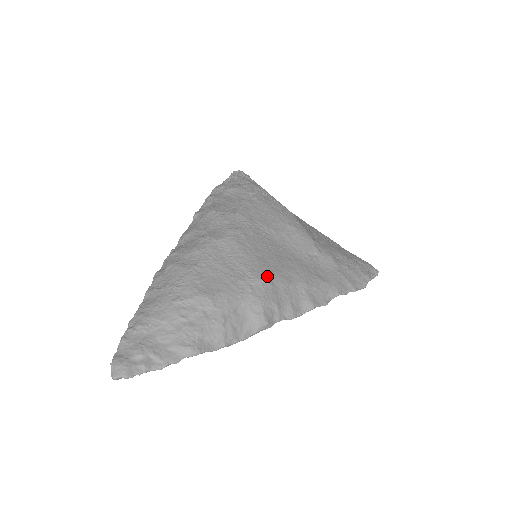
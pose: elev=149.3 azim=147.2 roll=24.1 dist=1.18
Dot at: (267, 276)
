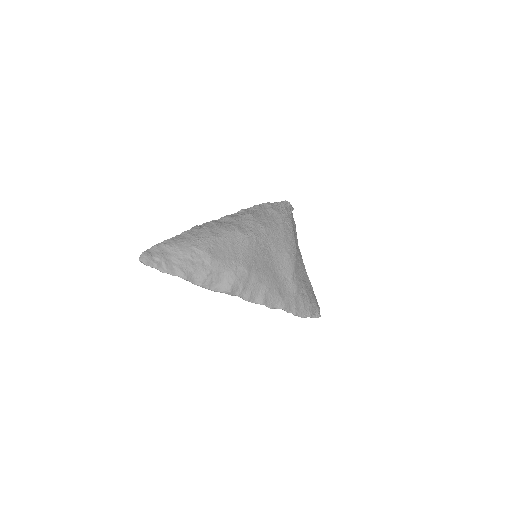
Dot at: (250, 269)
